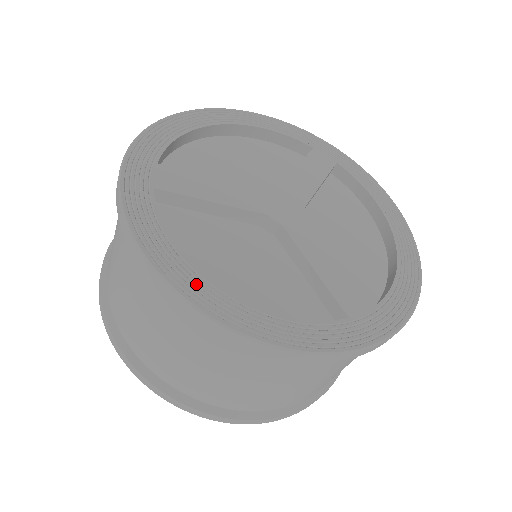
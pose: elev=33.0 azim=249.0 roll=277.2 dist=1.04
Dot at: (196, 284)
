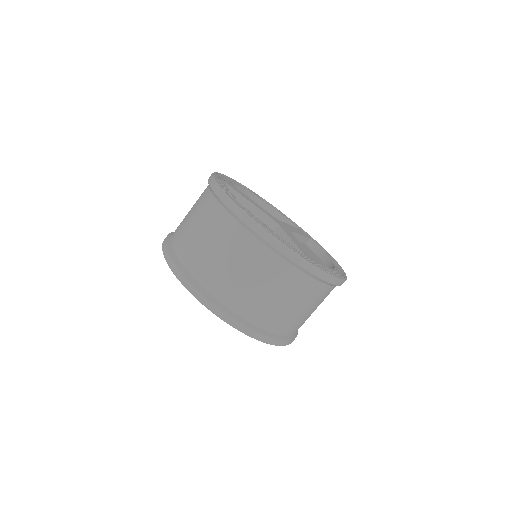
Dot at: (239, 204)
